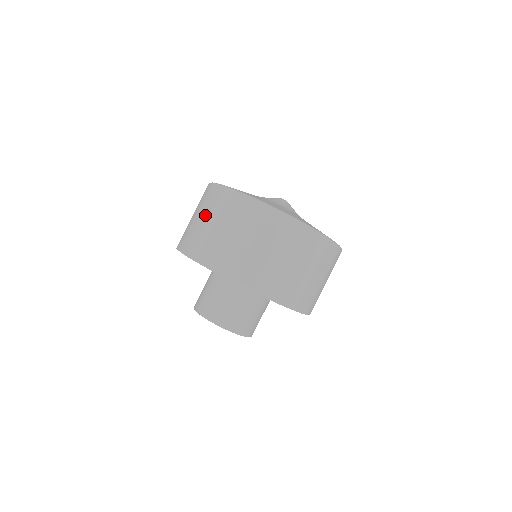
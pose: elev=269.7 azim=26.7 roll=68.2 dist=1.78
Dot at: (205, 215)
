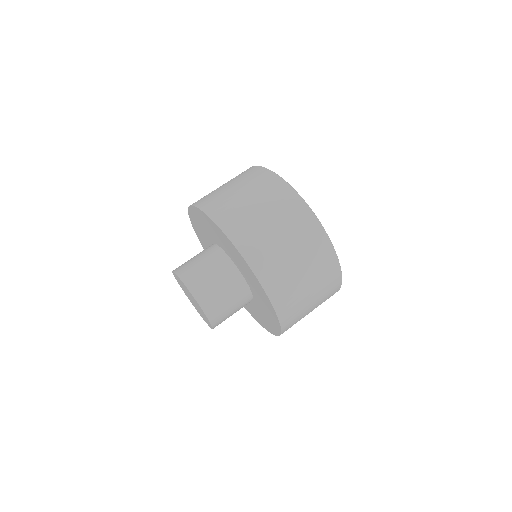
Dot at: (227, 182)
